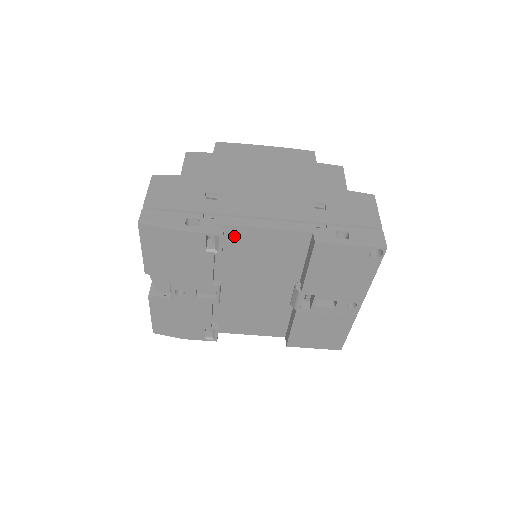
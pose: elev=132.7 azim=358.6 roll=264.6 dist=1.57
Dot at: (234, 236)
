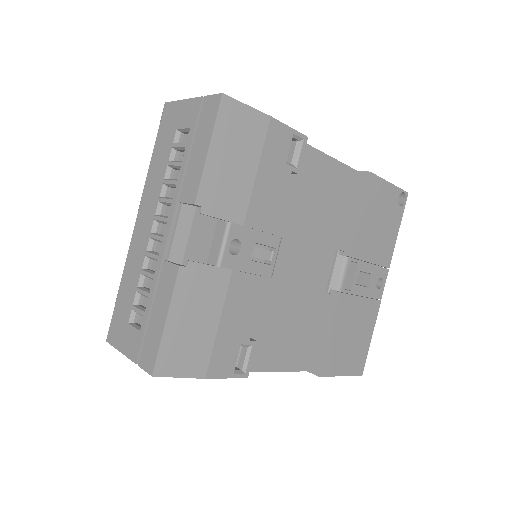
Dot at: occluded
